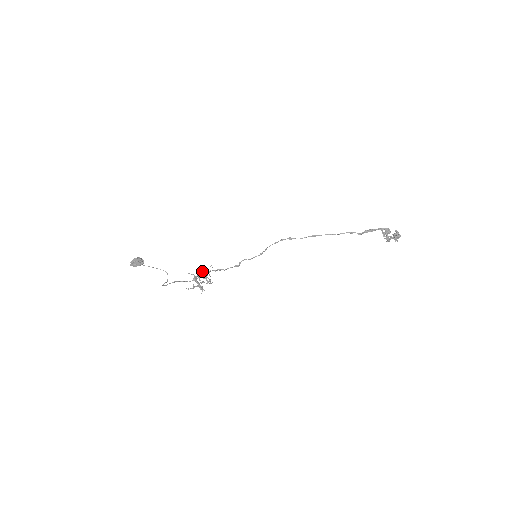
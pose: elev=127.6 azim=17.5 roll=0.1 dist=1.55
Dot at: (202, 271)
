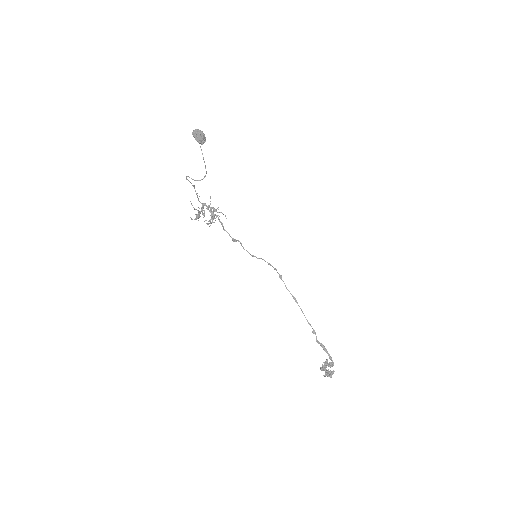
Dot at: occluded
